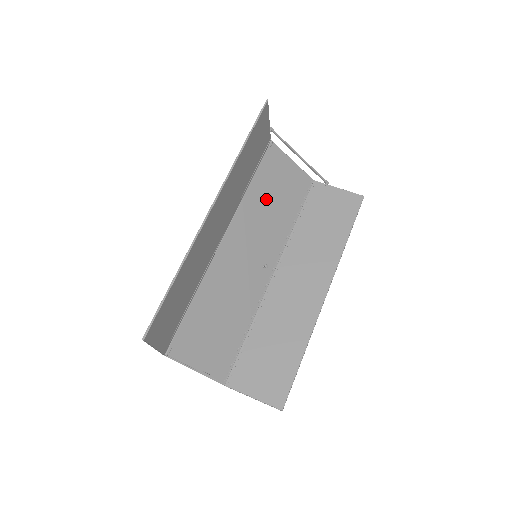
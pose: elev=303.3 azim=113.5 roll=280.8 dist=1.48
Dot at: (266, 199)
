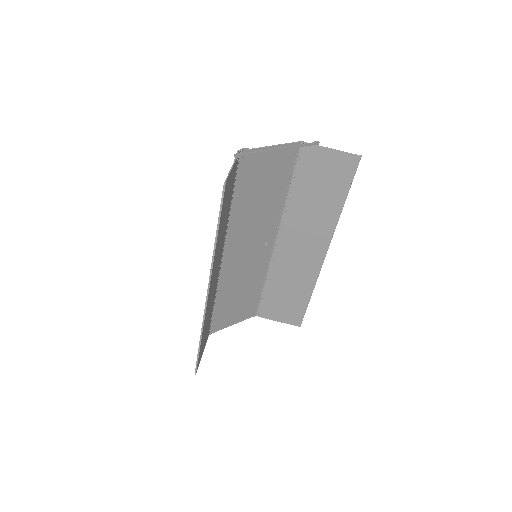
Dot at: (252, 202)
